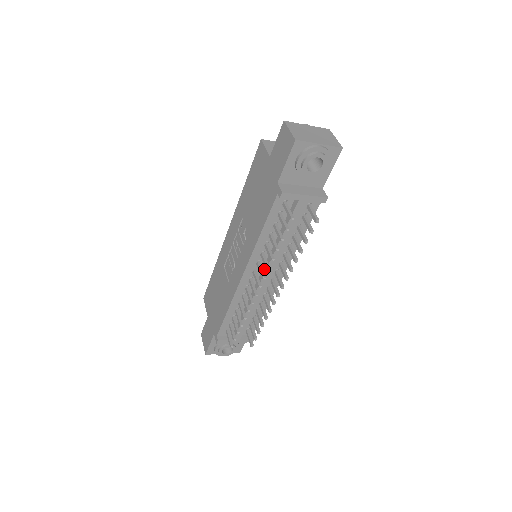
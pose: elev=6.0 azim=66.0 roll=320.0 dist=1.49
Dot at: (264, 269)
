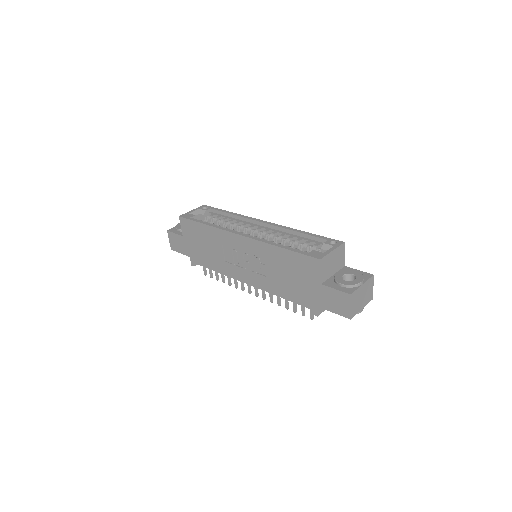
Dot at: occluded
